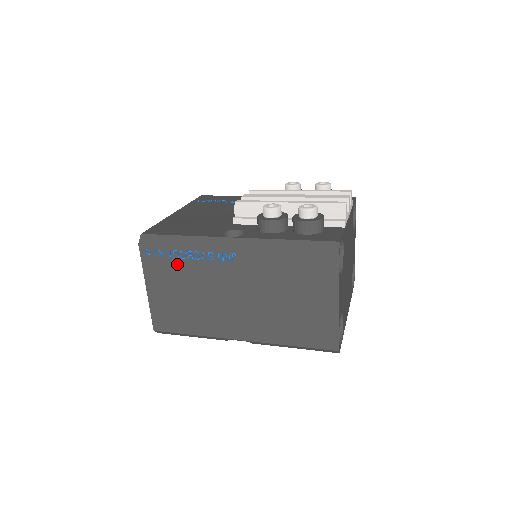
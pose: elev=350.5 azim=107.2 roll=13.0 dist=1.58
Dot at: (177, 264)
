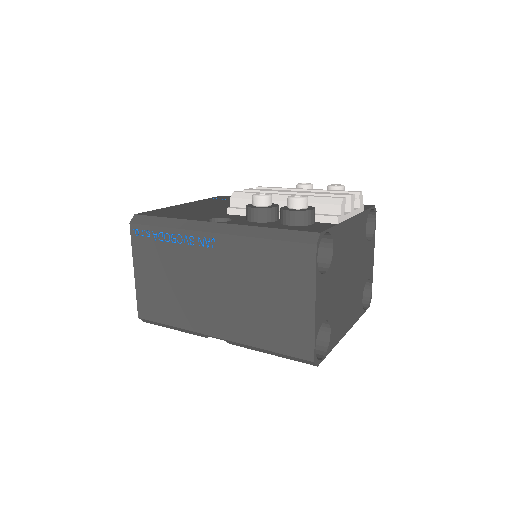
Dot at: (162, 247)
